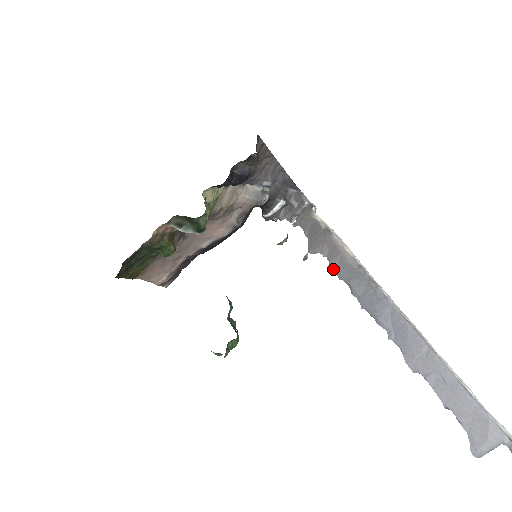
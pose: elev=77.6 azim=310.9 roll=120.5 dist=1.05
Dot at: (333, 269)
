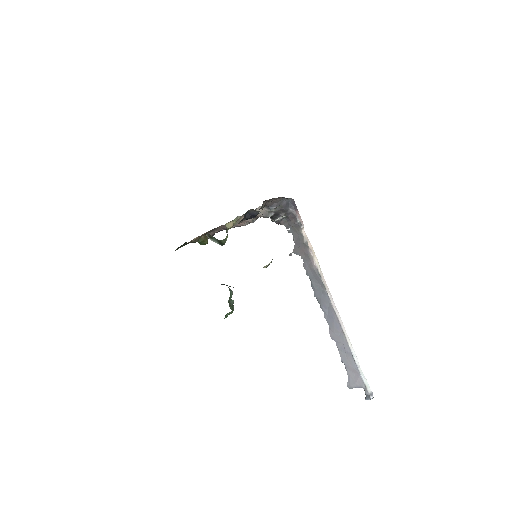
Dot at: (305, 268)
